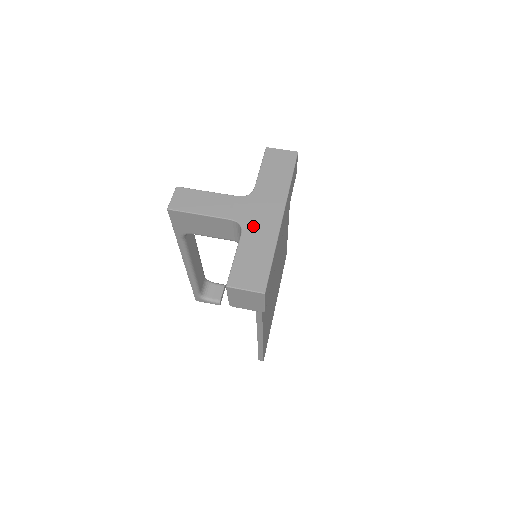
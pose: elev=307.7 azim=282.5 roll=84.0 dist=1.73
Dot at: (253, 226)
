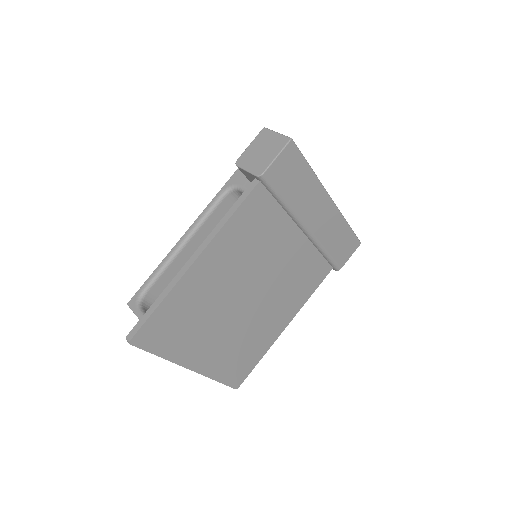
Dot at: occluded
